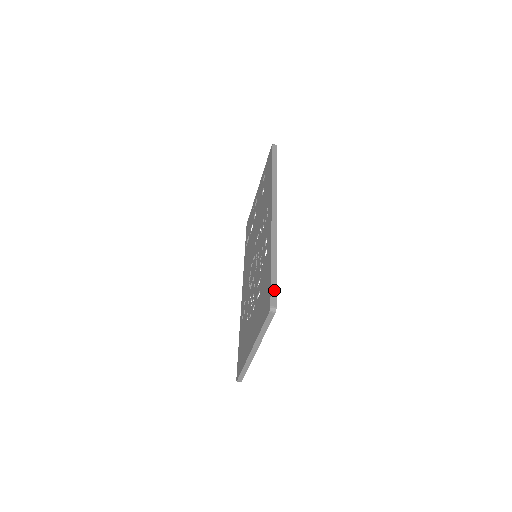
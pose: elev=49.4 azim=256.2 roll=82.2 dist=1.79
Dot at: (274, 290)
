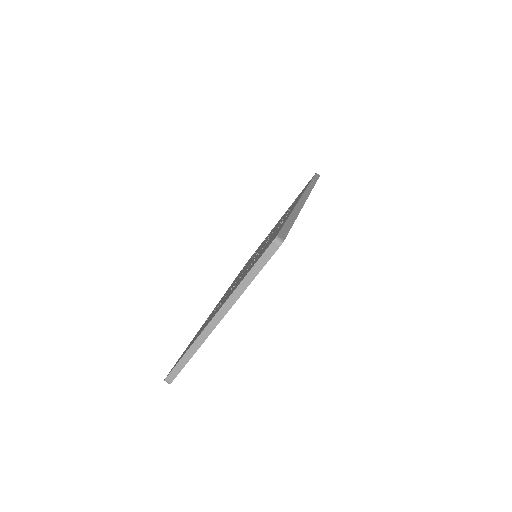
Dot at: (286, 230)
